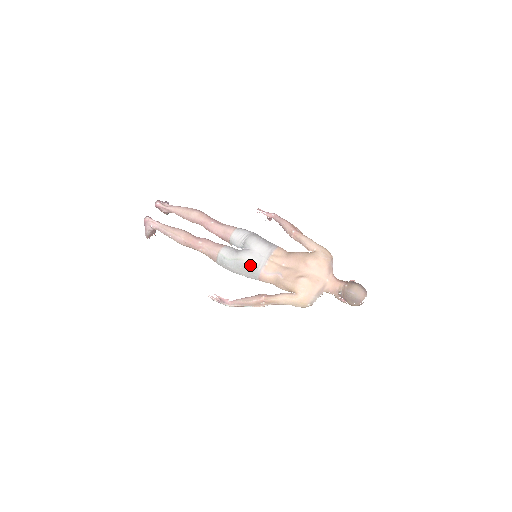
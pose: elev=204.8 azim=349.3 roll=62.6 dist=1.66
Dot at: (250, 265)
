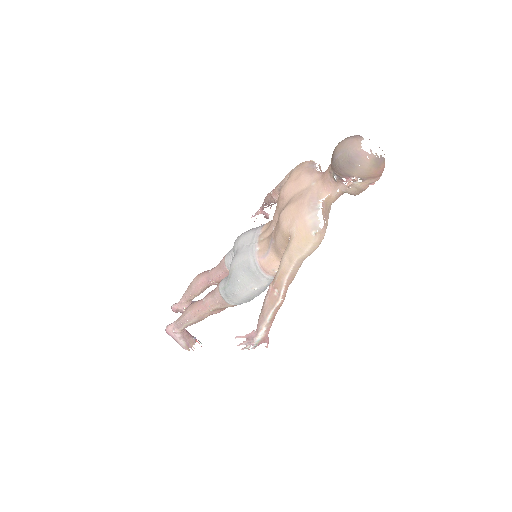
Dot at: (242, 266)
